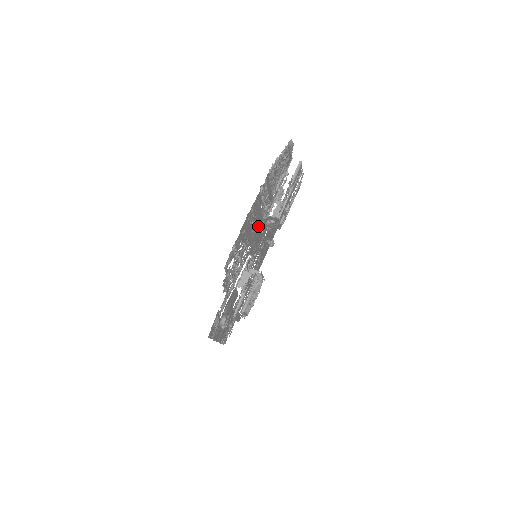
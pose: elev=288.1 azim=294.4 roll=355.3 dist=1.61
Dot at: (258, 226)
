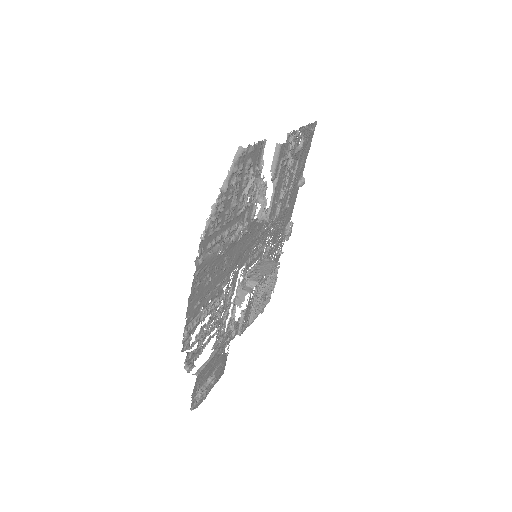
Dot at: (237, 248)
